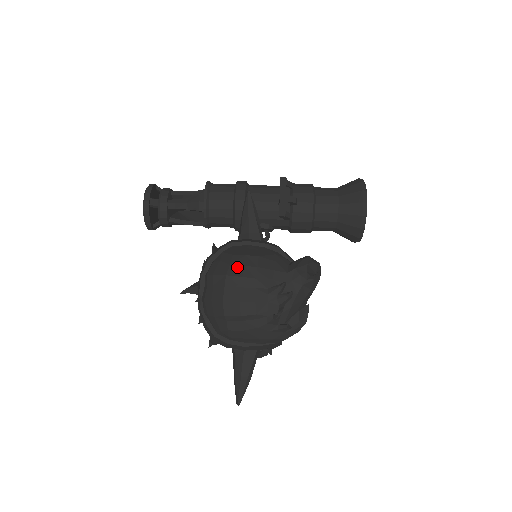
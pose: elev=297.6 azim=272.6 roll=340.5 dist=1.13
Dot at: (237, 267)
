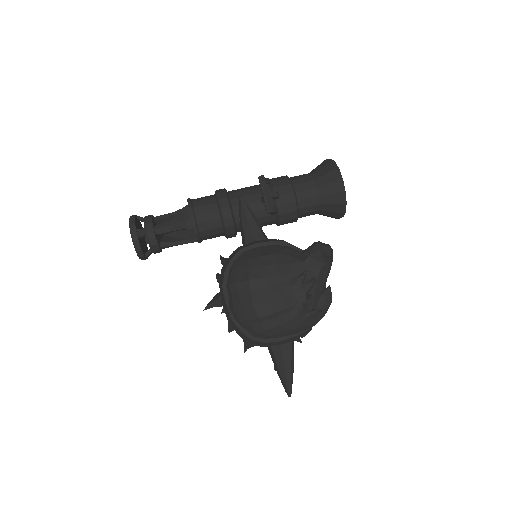
Dot at: (256, 270)
